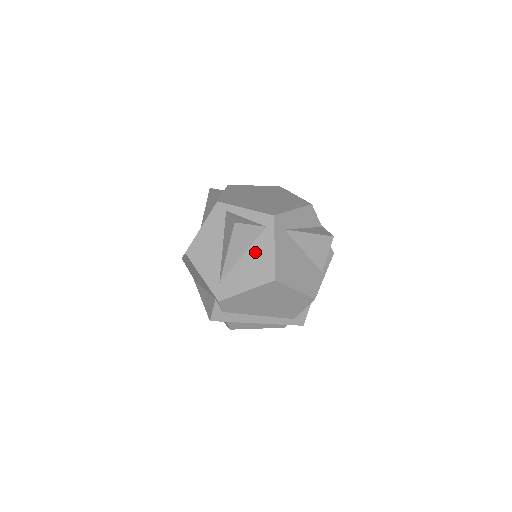
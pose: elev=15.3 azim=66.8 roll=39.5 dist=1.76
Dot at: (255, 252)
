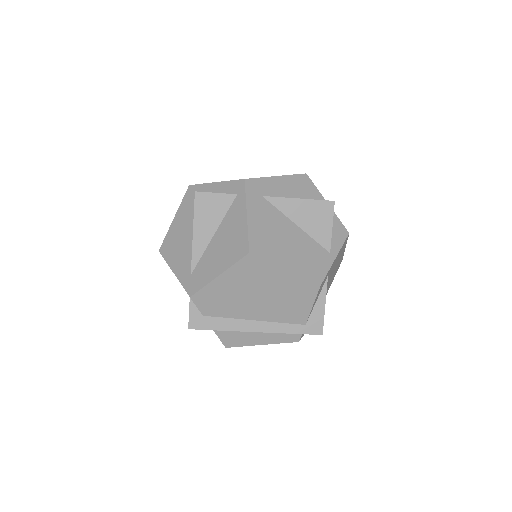
Dot at: (226, 227)
